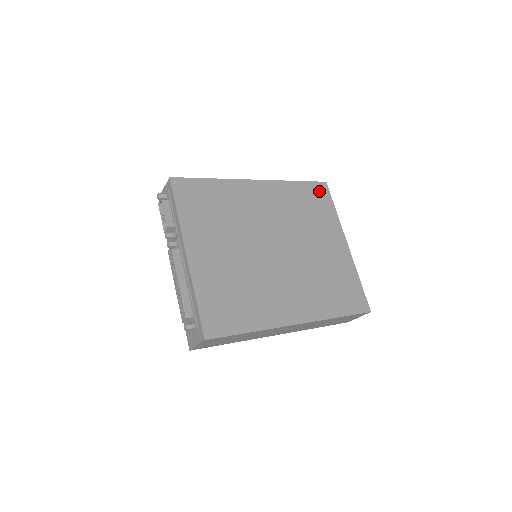
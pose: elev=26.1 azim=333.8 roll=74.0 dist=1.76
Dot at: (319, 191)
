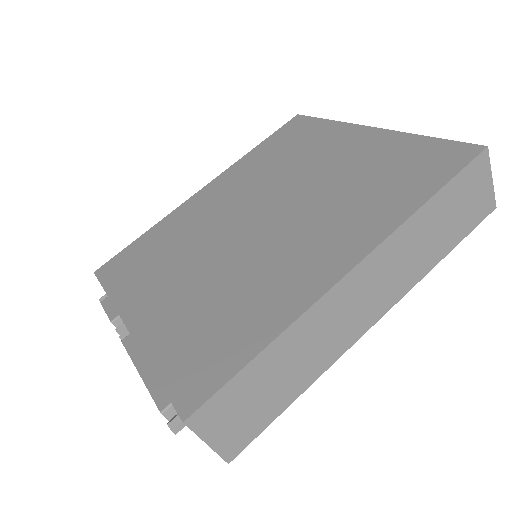
Dot at: (292, 128)
